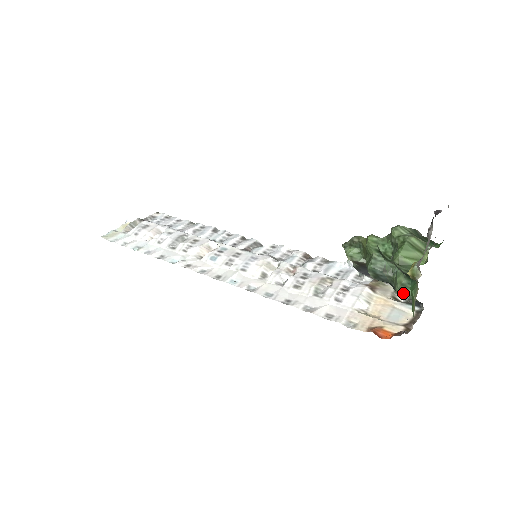
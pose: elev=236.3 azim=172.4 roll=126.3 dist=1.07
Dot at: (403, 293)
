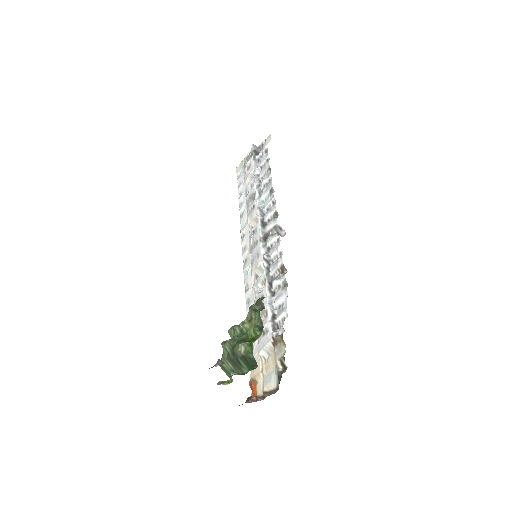
Dot at: occluded
